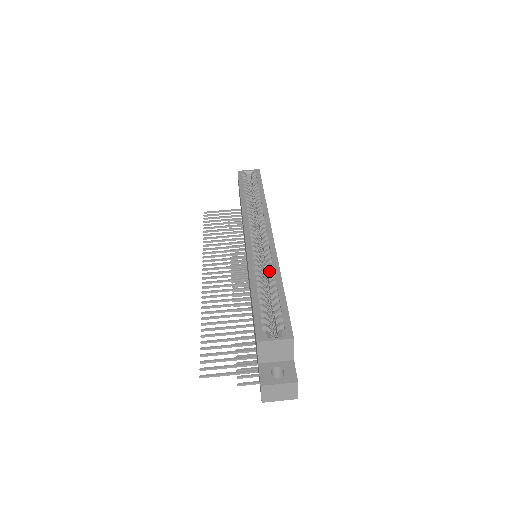
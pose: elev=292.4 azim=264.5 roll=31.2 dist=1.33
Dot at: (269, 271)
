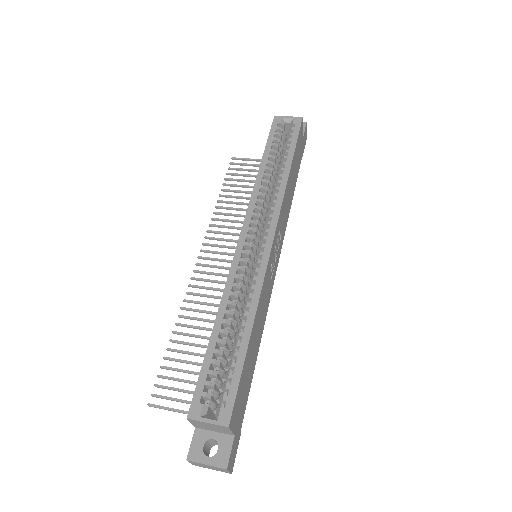
Dot at: (244, 306)
